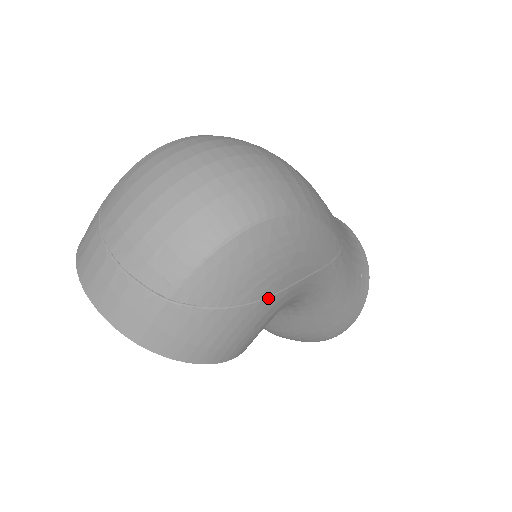
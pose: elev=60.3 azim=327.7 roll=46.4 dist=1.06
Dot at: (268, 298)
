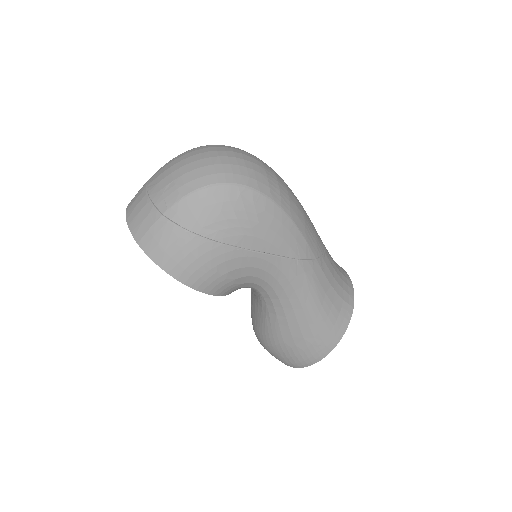
Dot at: (230, 246)
